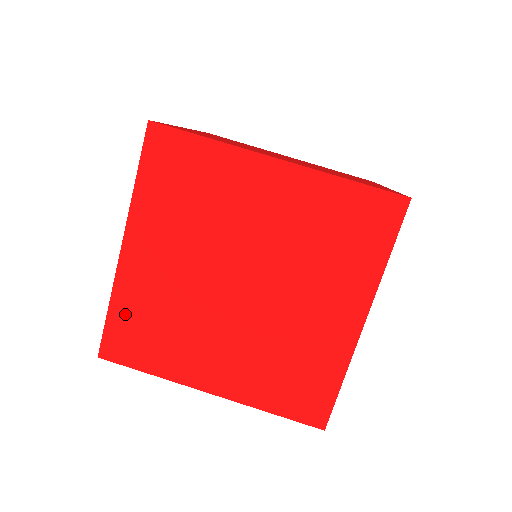
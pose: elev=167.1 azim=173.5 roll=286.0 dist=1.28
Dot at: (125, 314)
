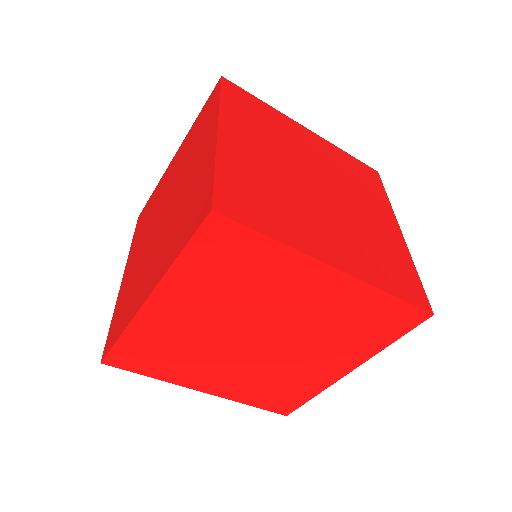
Dot at: (117, 313)
